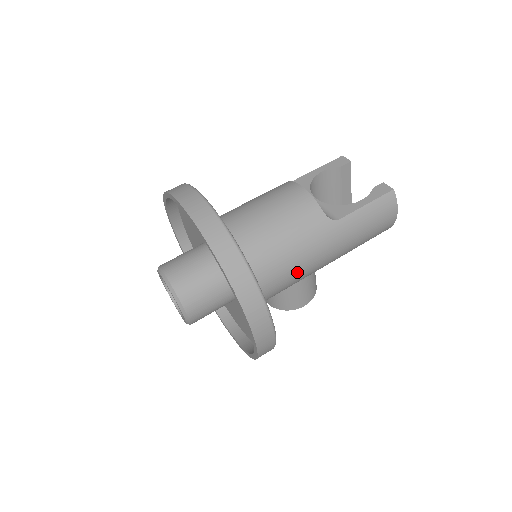
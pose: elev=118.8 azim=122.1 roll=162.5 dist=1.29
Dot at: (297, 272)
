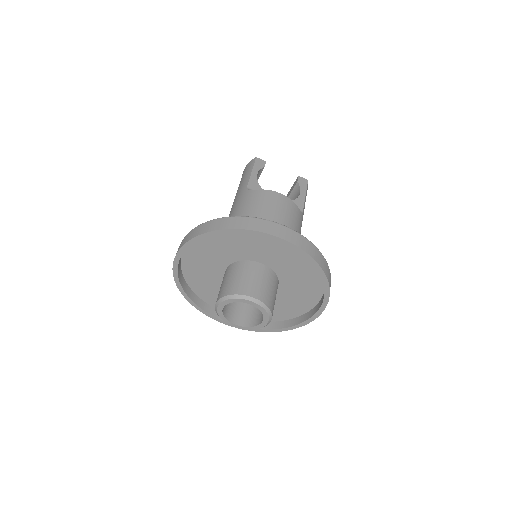
Dot at: occluded
